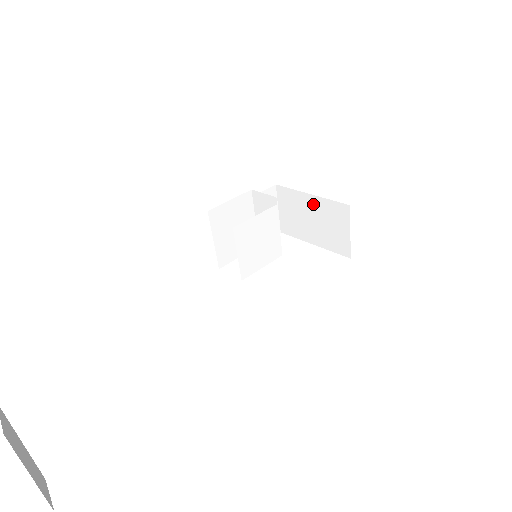
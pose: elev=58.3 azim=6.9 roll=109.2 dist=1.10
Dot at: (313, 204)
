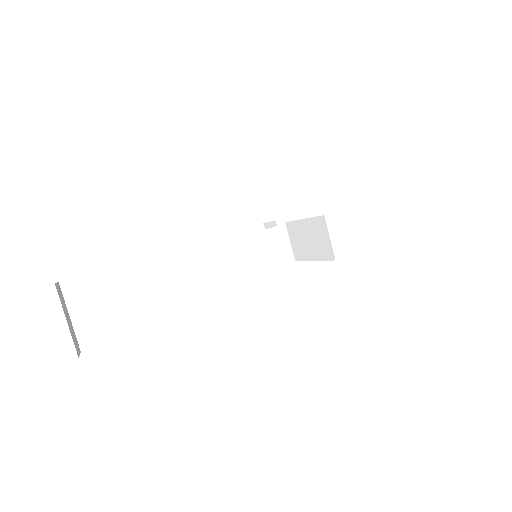
Dot at: (306, 226)
